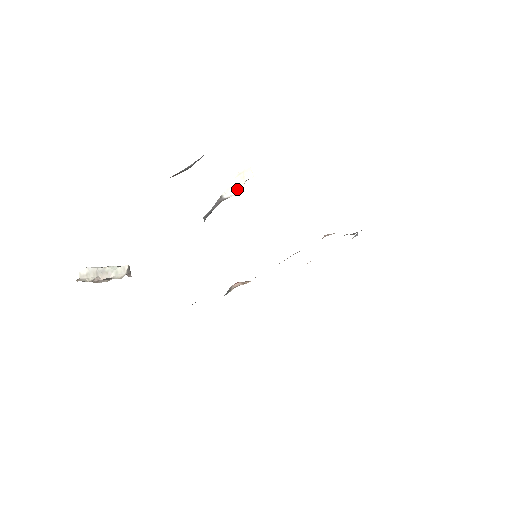
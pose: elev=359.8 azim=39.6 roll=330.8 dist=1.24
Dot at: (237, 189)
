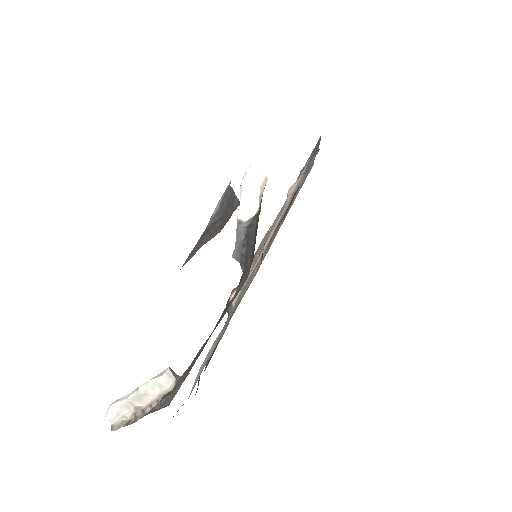
Dot at: (255, 202)
